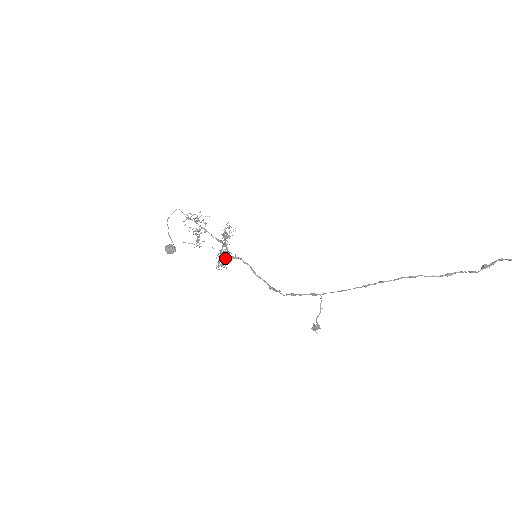
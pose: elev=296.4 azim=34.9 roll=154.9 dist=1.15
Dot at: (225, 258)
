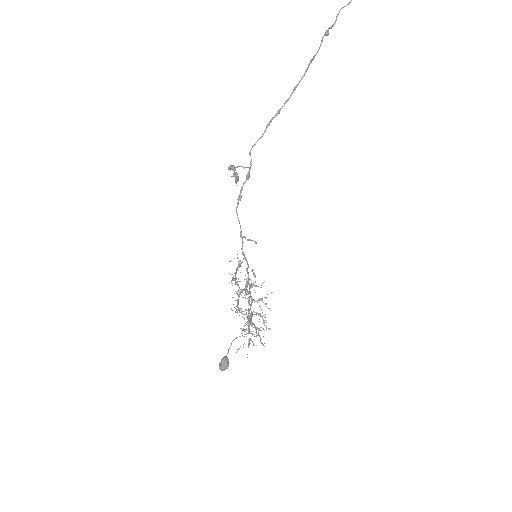
Dot at: (250, 308)
